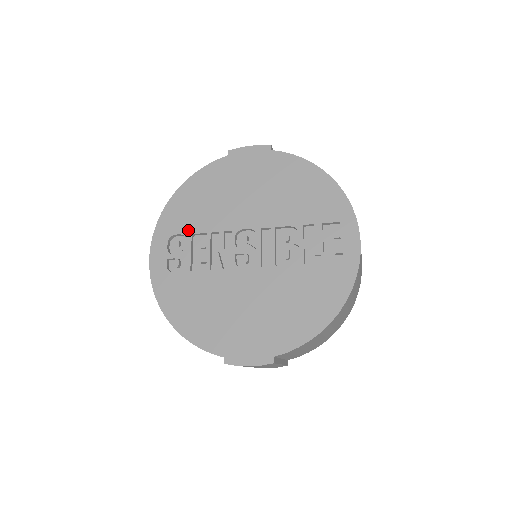
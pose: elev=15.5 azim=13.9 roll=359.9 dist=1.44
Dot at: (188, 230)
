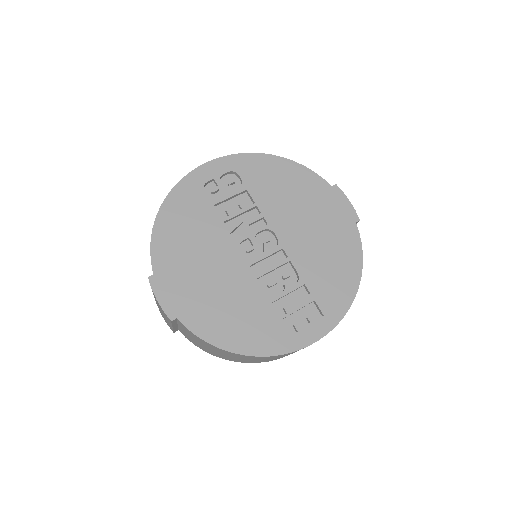
Dot at: (249, 184)
